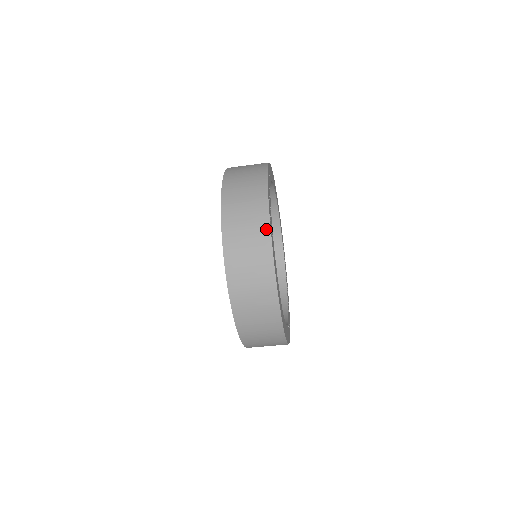
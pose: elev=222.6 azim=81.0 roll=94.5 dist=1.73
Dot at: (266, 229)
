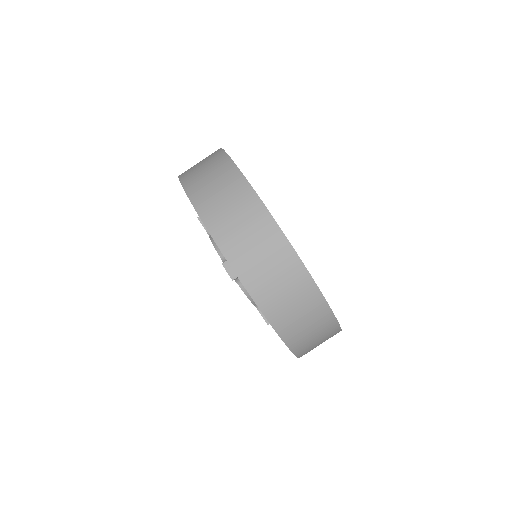
Dot at: (218, 151)
